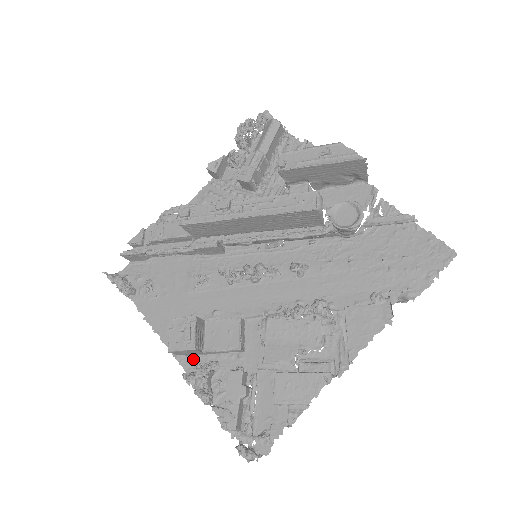
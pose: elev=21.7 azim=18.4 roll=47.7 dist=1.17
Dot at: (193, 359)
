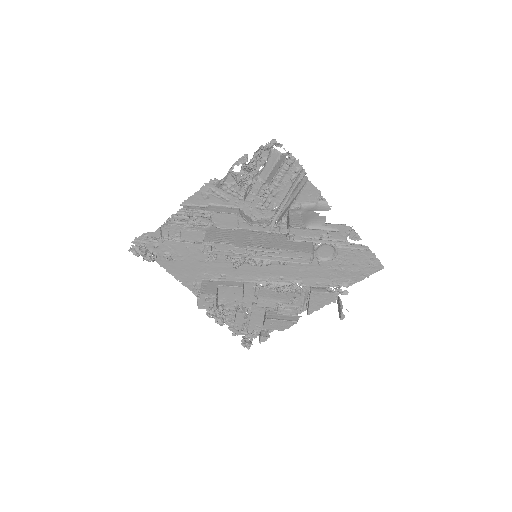
Dot at: occluded
